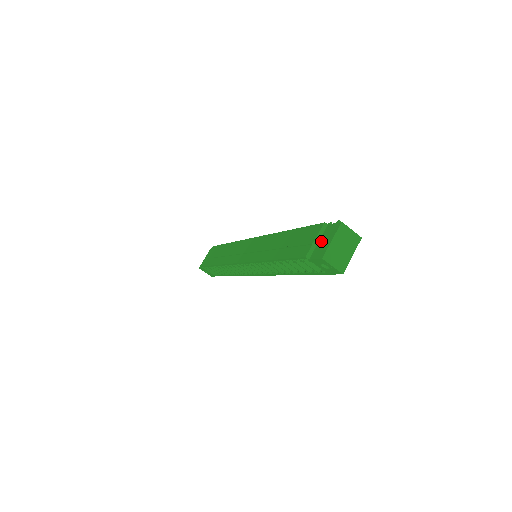
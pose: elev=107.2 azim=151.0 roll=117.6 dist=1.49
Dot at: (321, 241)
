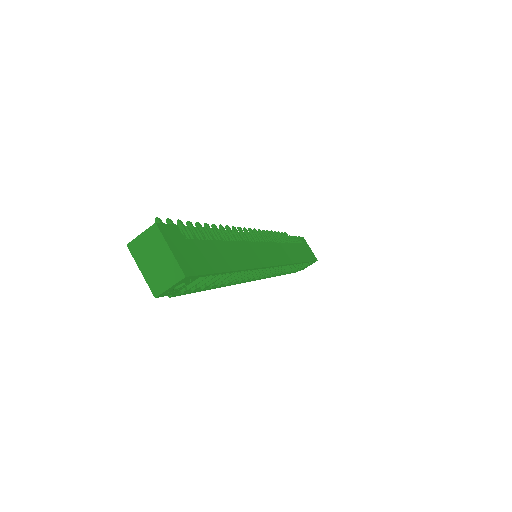
Dot at: occluded
